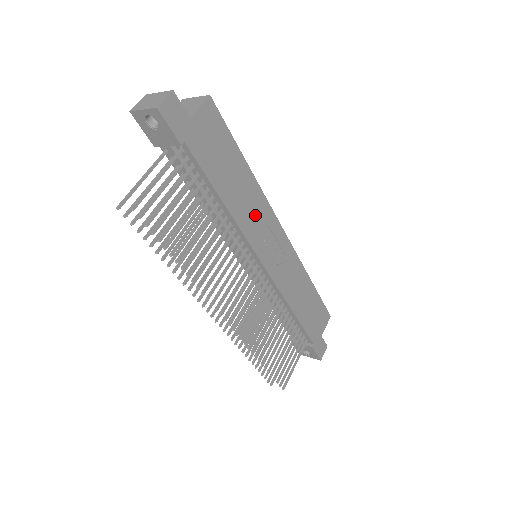
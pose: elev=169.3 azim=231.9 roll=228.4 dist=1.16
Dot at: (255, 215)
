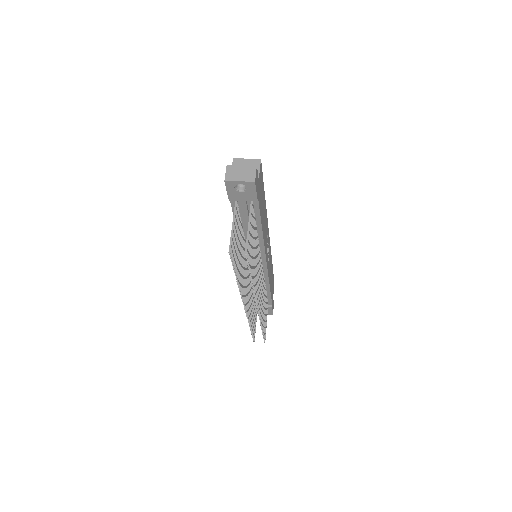
Dot at: occluded
